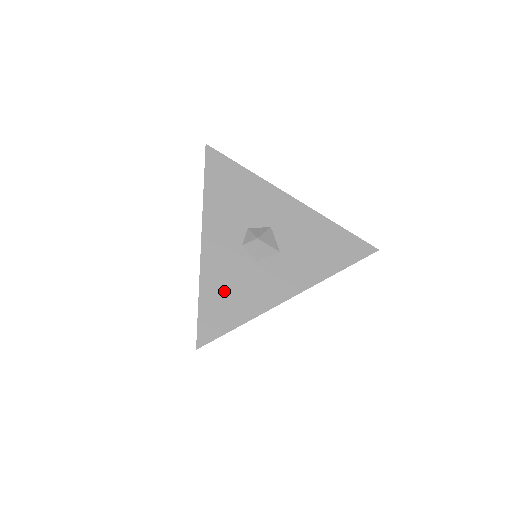
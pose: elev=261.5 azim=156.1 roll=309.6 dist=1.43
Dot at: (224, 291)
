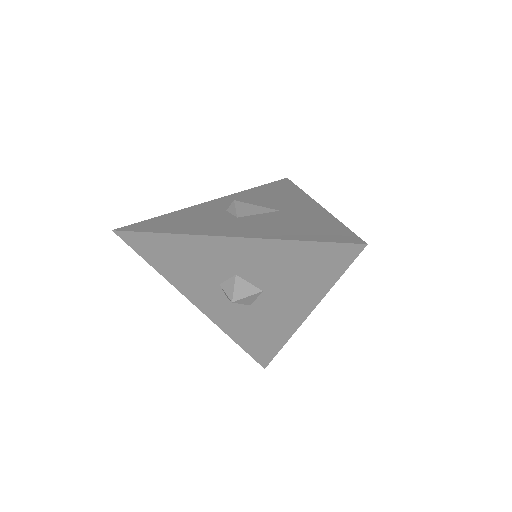
Dot at: (248, 334)
